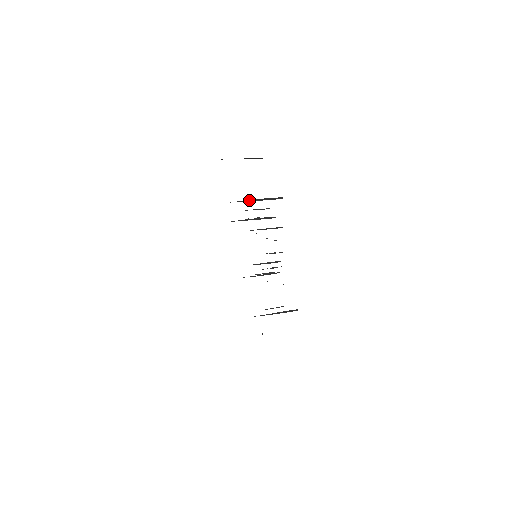
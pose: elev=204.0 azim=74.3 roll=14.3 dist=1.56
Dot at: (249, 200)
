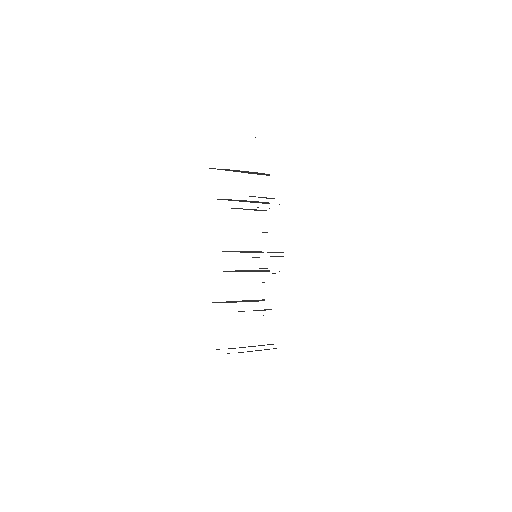
Dot at: (228, 169)
